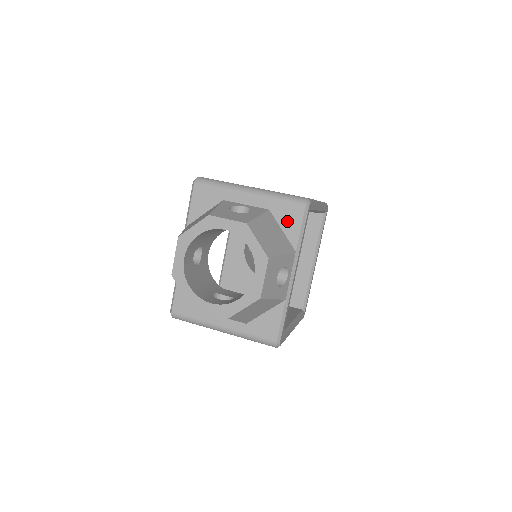
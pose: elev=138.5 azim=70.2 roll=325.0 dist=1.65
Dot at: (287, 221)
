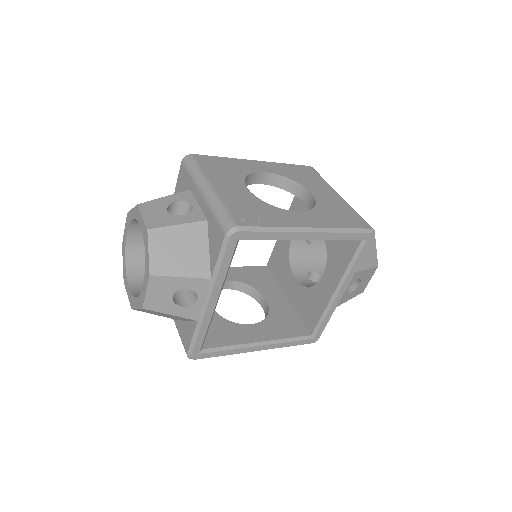
Dot at: (213, 241)
